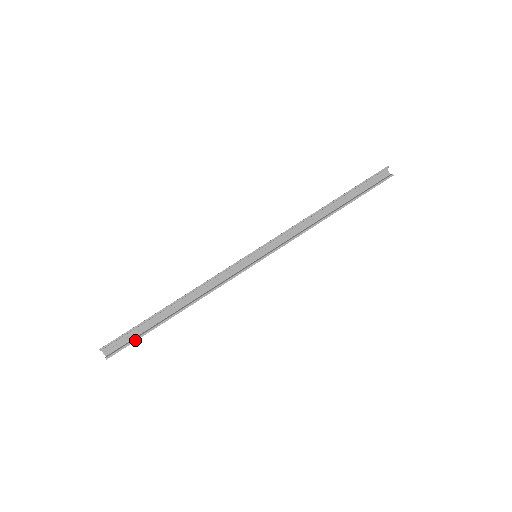
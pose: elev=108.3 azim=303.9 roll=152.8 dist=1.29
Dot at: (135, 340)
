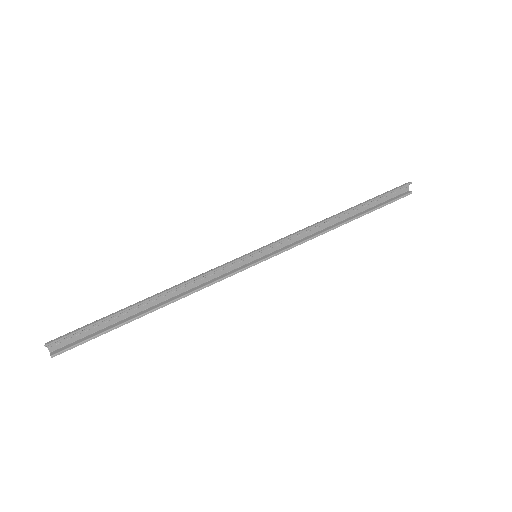
Dot at: (94, 337)
